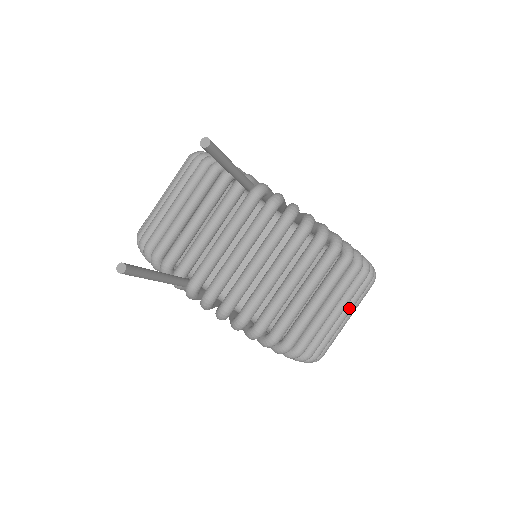
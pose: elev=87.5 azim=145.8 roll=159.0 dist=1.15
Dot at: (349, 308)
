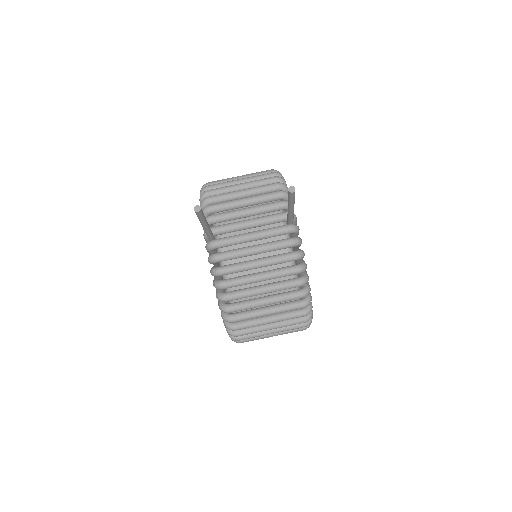
Dot at: (280, 330)
